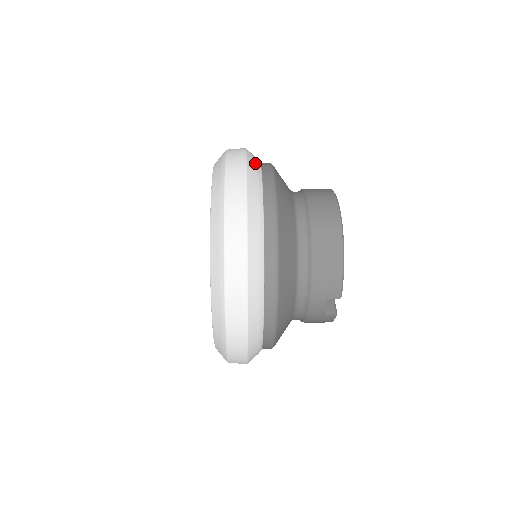
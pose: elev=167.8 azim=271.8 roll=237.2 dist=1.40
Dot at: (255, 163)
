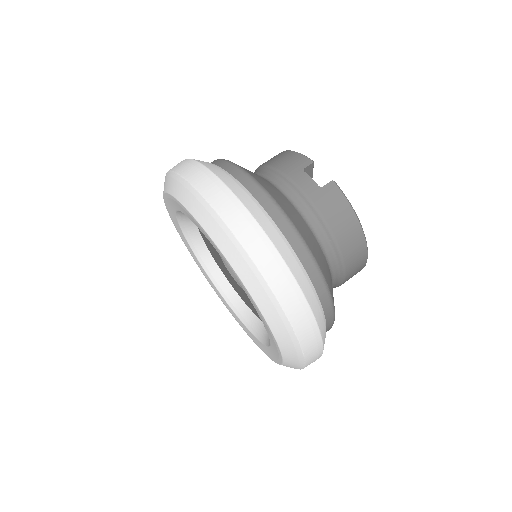
Dot at: (325, 333)
